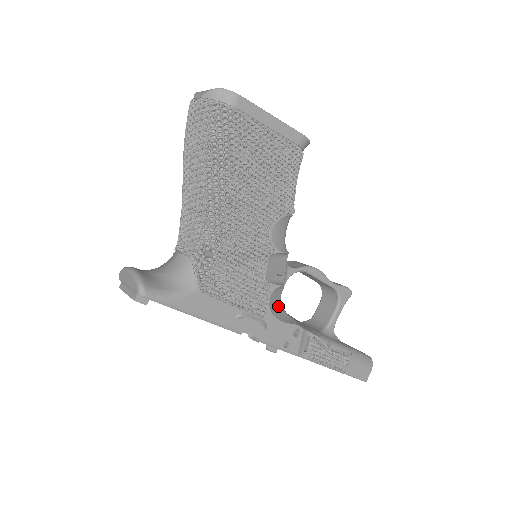
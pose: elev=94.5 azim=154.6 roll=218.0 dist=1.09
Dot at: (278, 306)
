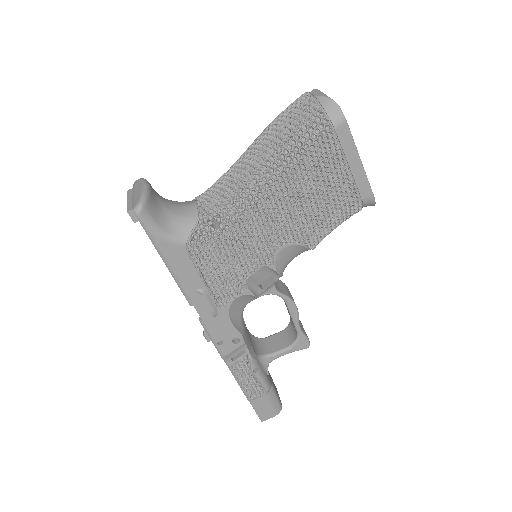
Dot at: (239, 309)
